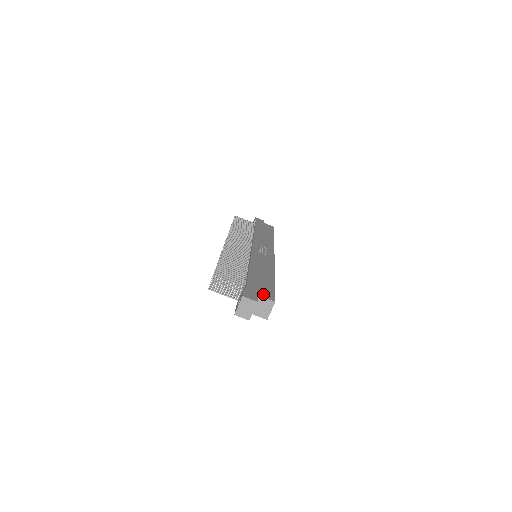
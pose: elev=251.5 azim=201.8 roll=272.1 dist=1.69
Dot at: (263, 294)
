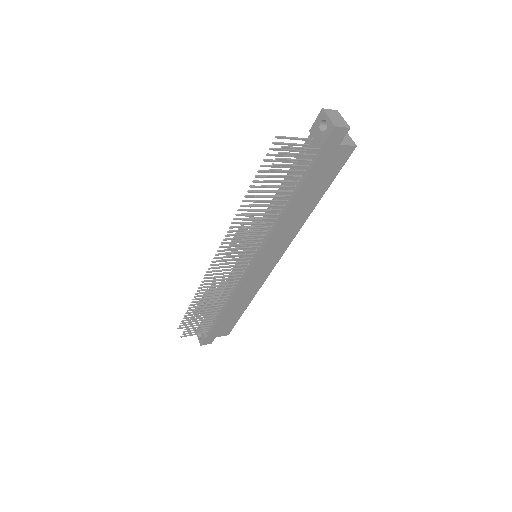
Dot at: occluded
